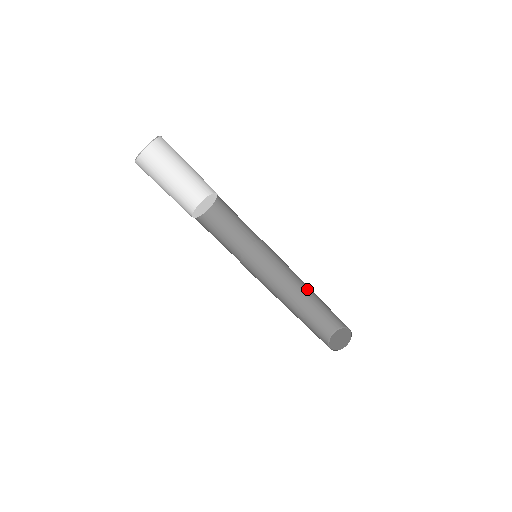
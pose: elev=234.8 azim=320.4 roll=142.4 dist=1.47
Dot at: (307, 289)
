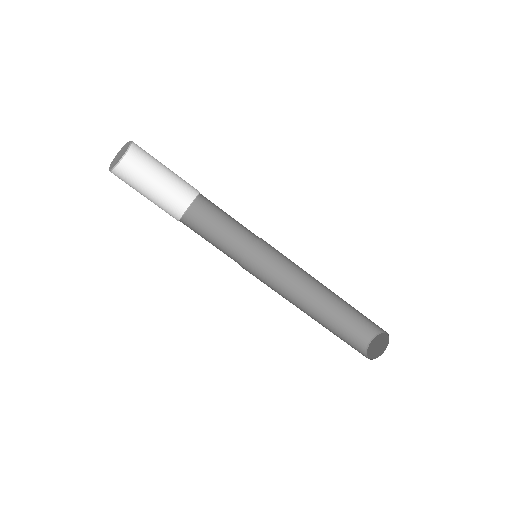
Dot at: occluded
